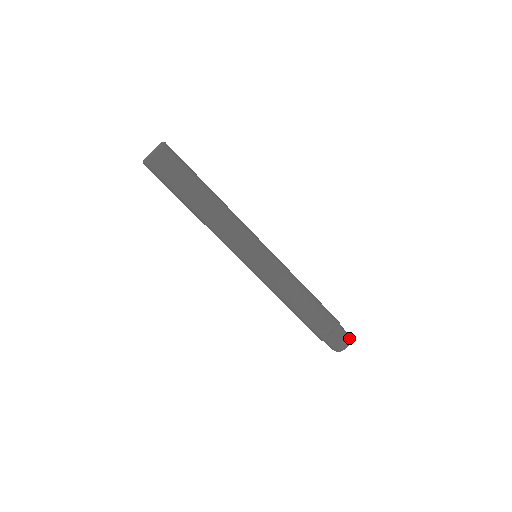
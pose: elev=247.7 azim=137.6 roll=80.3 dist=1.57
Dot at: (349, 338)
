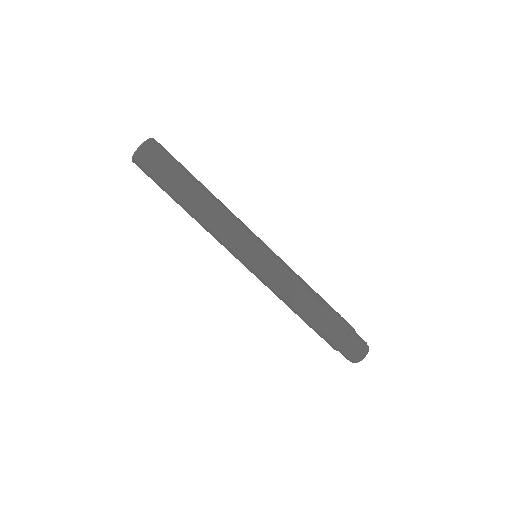
Dot at: occluded
